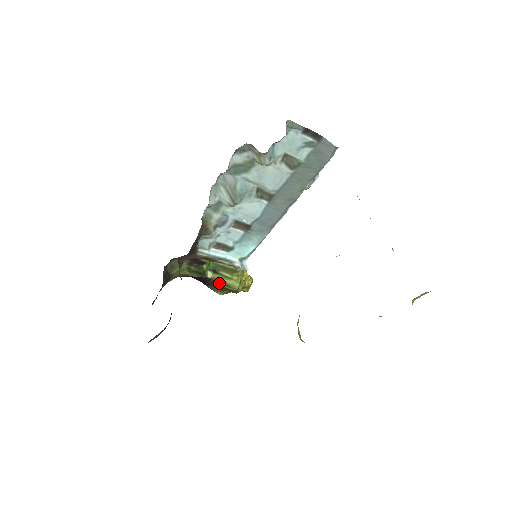
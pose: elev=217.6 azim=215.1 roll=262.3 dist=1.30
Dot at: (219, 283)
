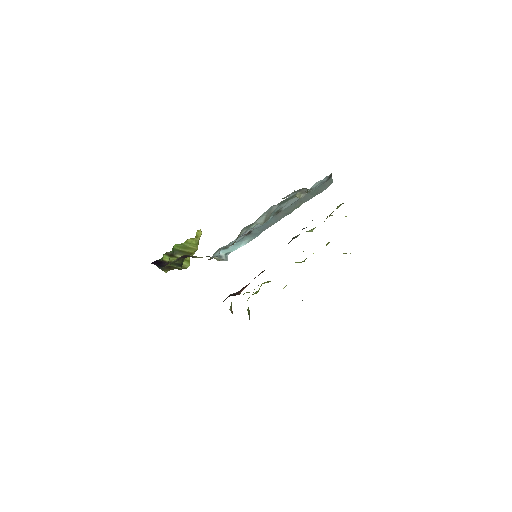
Dot at: occluded
